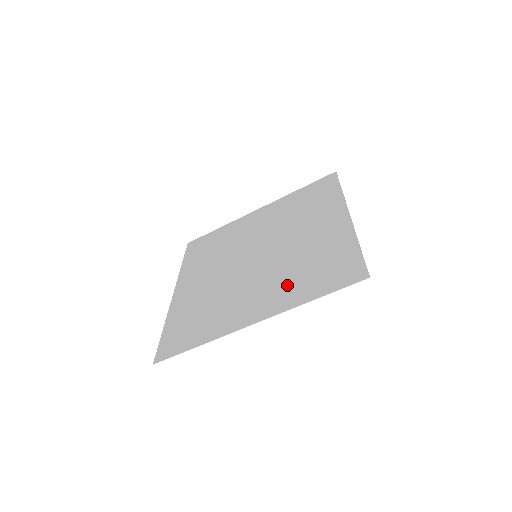
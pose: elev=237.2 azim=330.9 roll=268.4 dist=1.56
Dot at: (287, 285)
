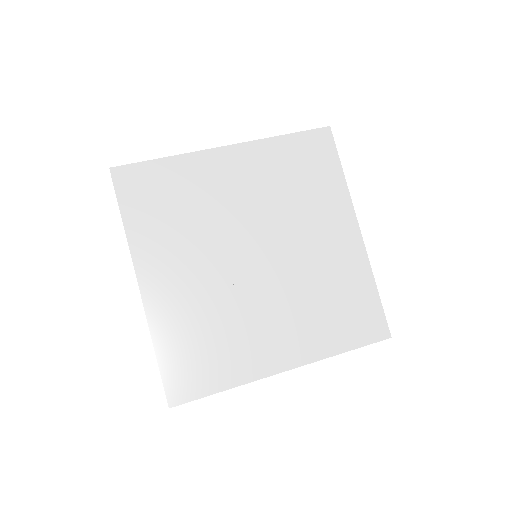
Dot at: (312, 324)
